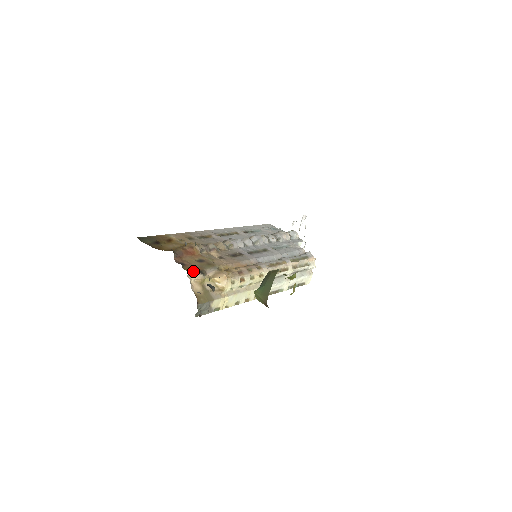
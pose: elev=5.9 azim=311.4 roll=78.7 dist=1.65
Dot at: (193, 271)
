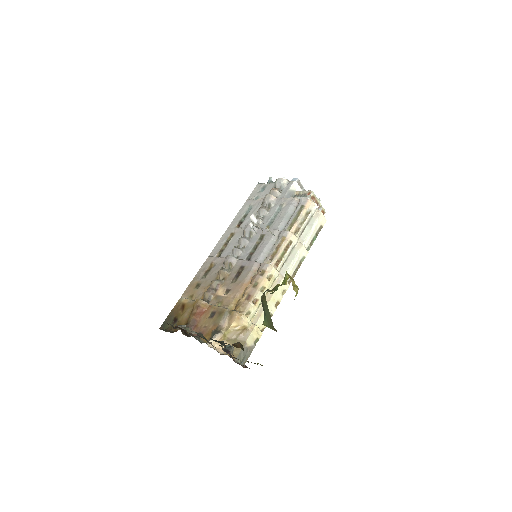
Dot at: (210, 337)
